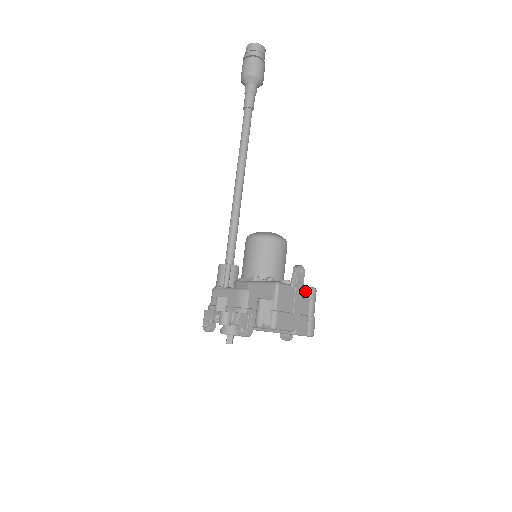
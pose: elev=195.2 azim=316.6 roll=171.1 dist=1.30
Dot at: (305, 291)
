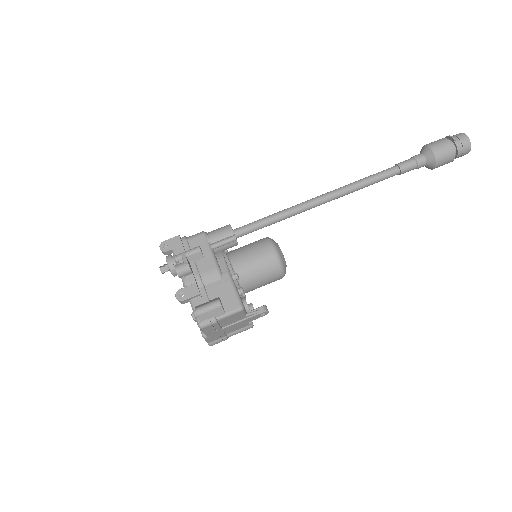
Dot at: (247, 323)
